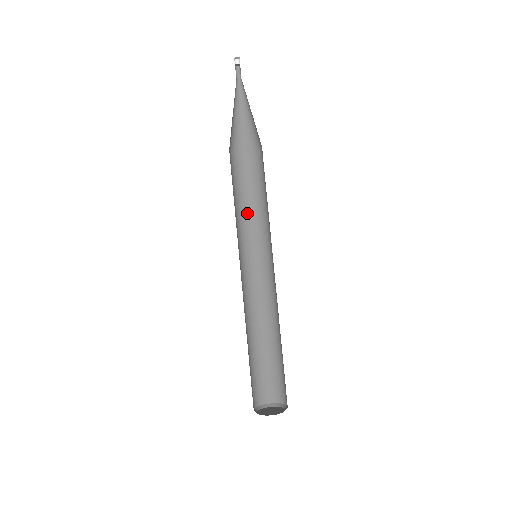
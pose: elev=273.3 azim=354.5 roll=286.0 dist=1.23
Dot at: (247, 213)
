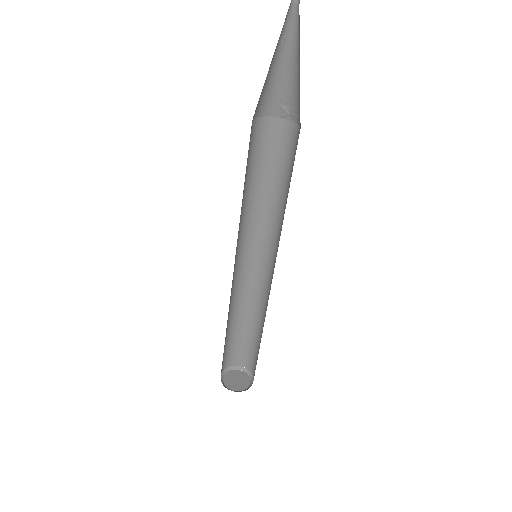
Dot at: (260, 196)
